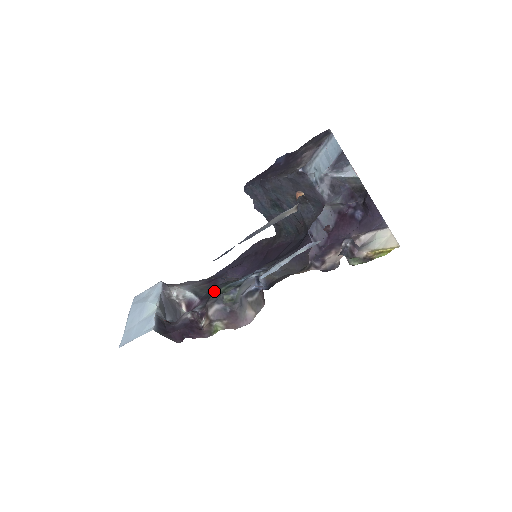
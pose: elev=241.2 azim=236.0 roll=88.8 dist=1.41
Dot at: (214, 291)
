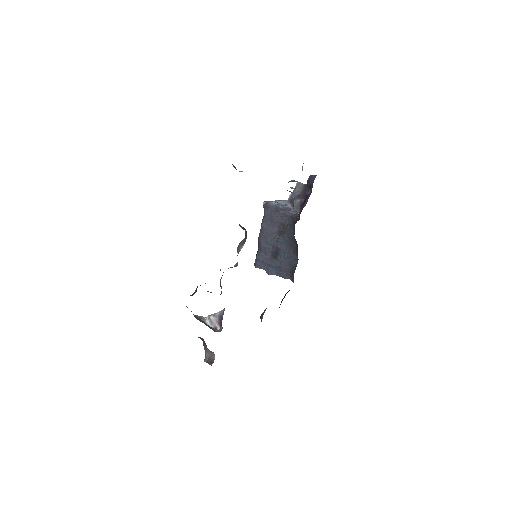
Dot at: occluded
